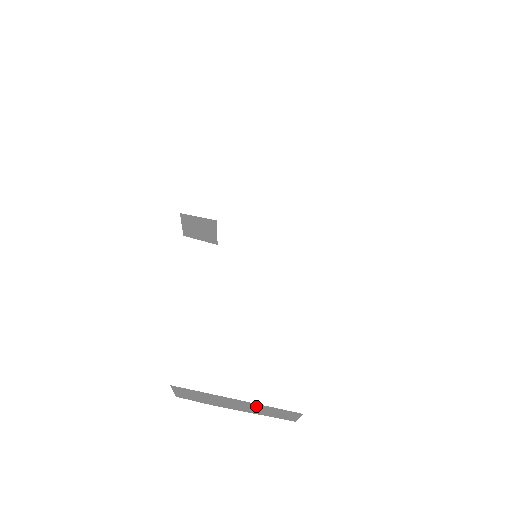
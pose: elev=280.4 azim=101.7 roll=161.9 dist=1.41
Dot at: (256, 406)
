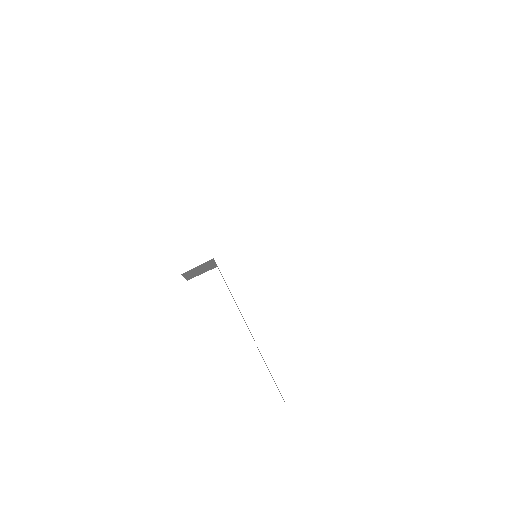
Dot at: occluded
